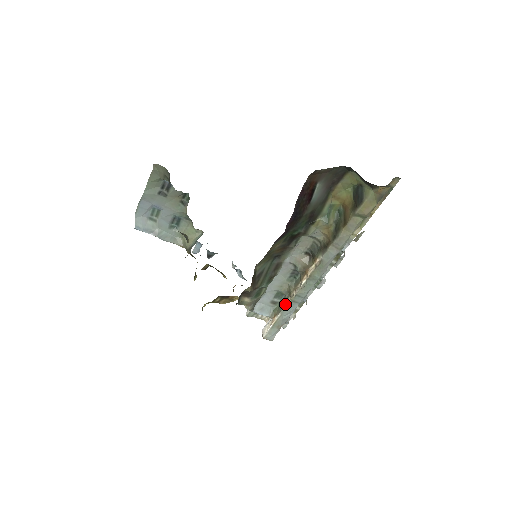
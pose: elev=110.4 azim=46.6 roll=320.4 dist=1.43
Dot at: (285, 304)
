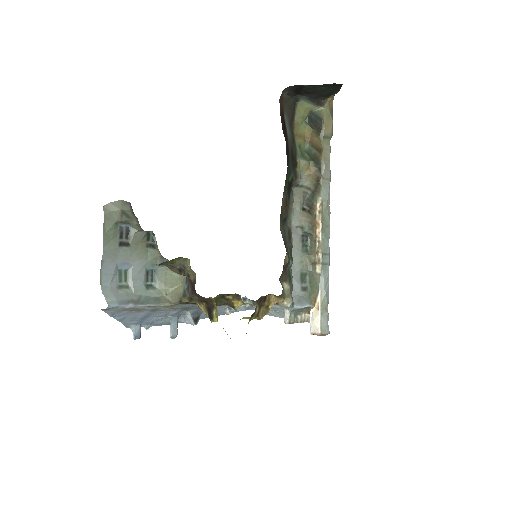
Dot at: (317, 276)
